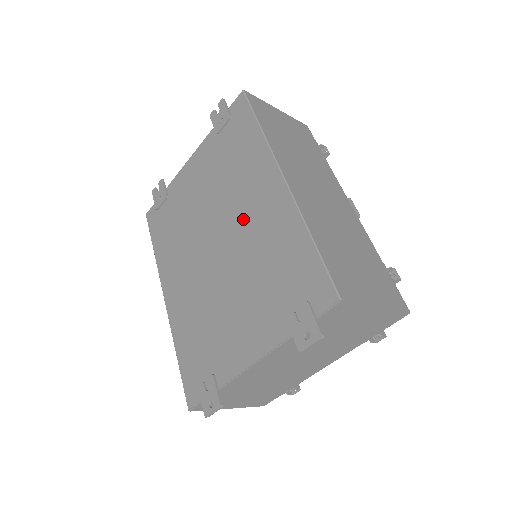
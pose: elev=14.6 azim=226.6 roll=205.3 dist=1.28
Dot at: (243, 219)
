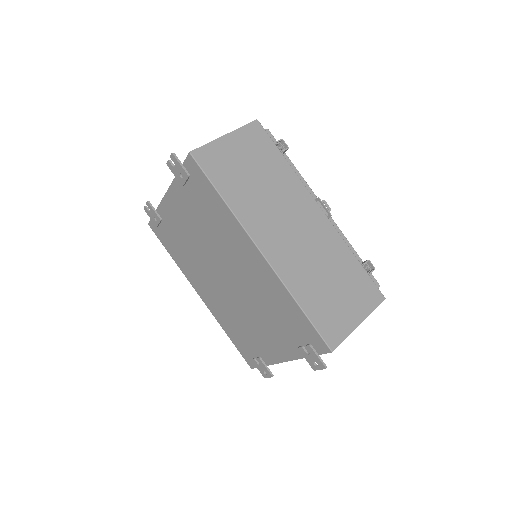
Dot at: (239, 269)
